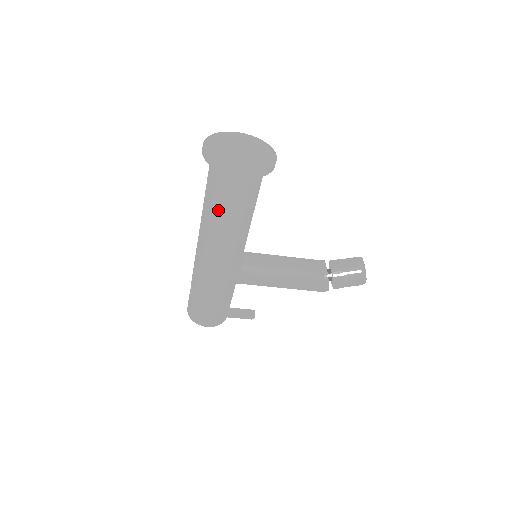
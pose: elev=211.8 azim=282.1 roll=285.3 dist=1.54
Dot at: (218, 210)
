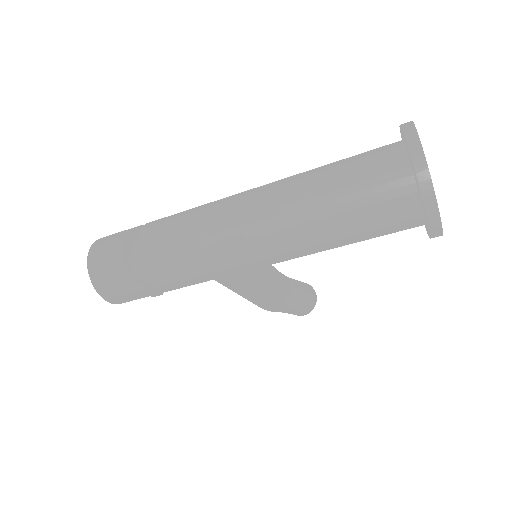
Dot at: (339, 229)
